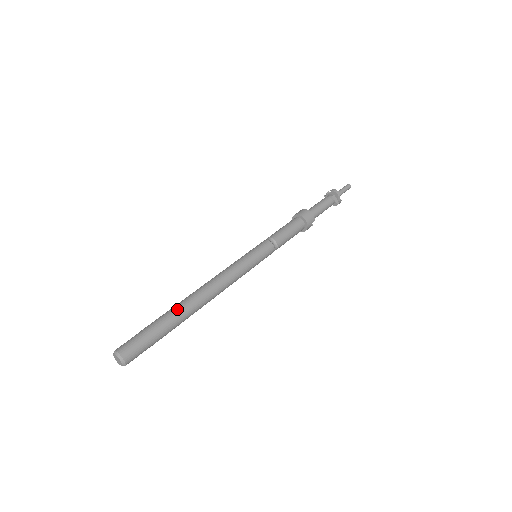
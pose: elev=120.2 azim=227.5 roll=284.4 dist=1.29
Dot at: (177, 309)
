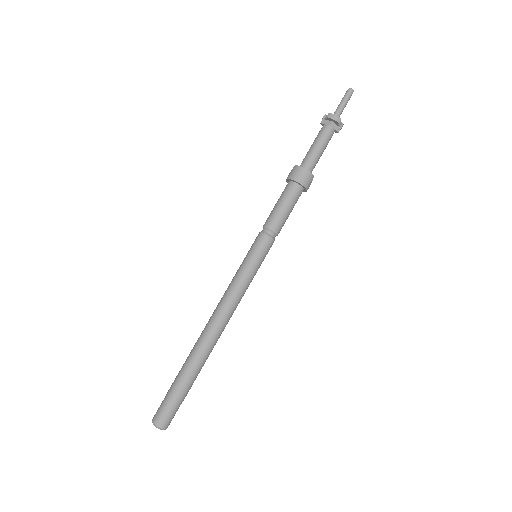
Dot at: (193, 361)
